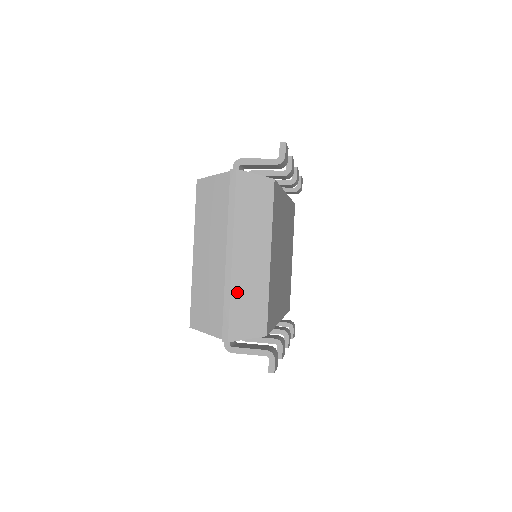
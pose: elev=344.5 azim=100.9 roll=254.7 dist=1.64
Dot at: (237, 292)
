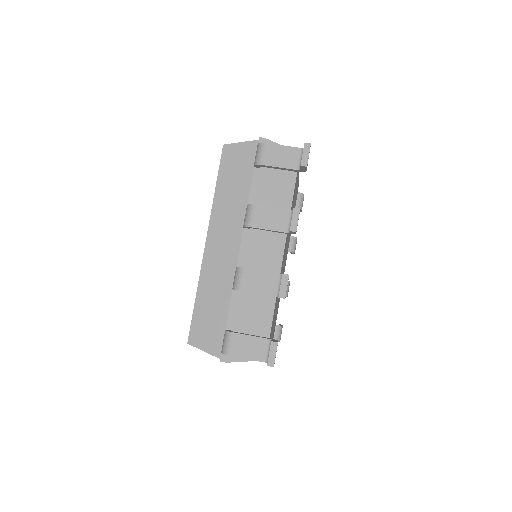
Dot at: occluded
